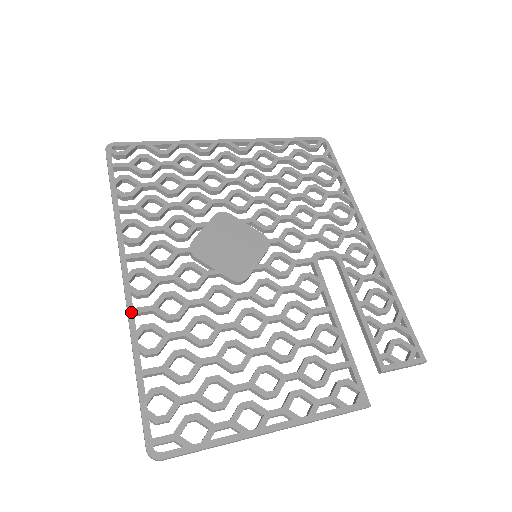
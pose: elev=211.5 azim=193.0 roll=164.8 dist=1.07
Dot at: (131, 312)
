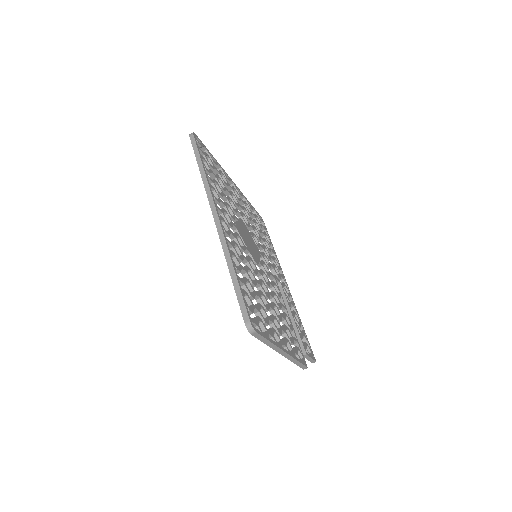
Dot at: (226, 239)
